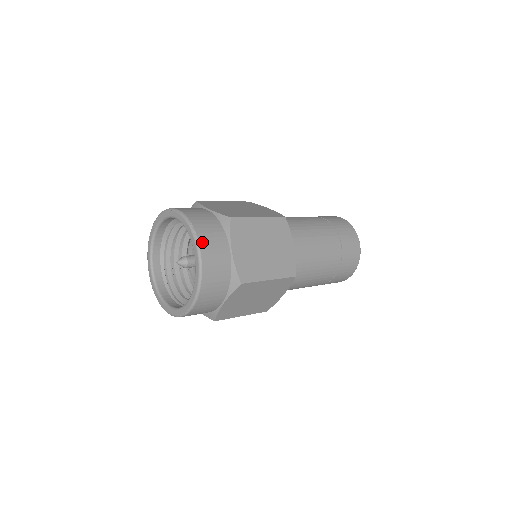
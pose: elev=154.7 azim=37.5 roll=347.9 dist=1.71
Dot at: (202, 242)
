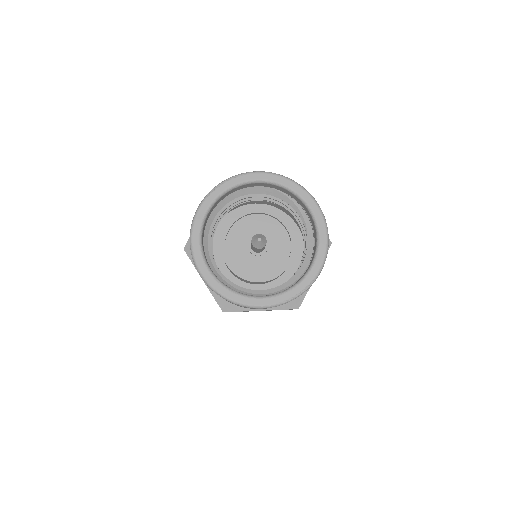
Dot at: occluded
